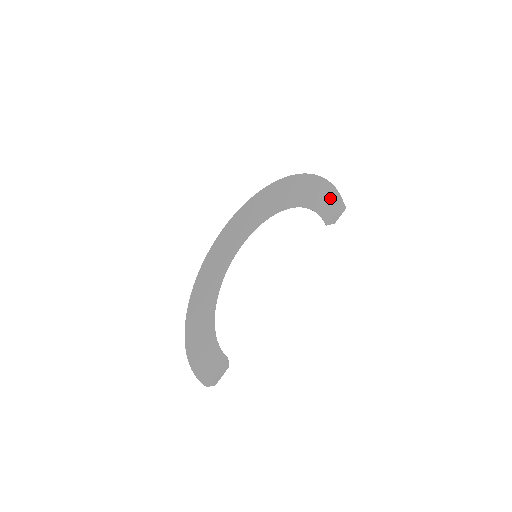
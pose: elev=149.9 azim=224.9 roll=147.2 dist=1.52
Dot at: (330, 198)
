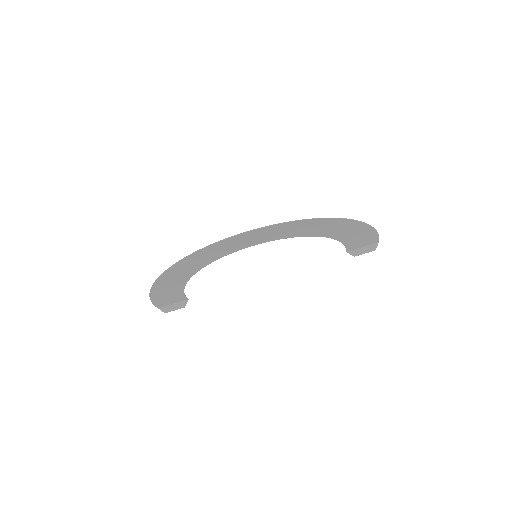
Dot at: (366, 237)
